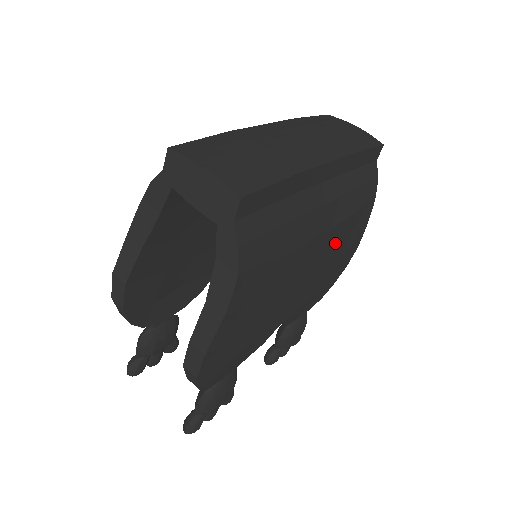
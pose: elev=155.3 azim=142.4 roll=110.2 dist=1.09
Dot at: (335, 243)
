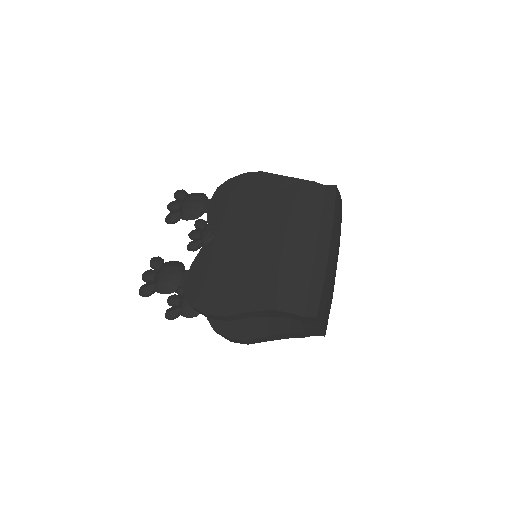
Dot at: occluded
